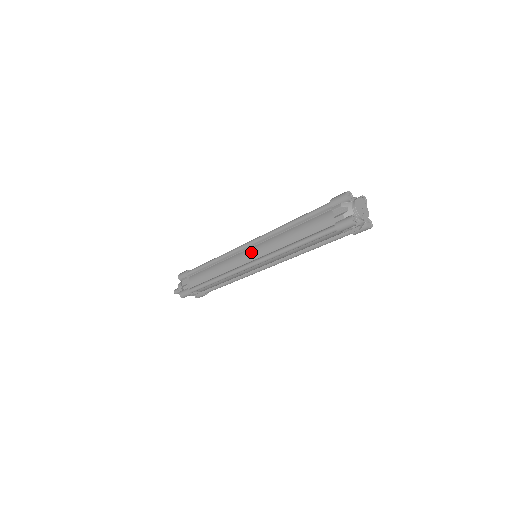
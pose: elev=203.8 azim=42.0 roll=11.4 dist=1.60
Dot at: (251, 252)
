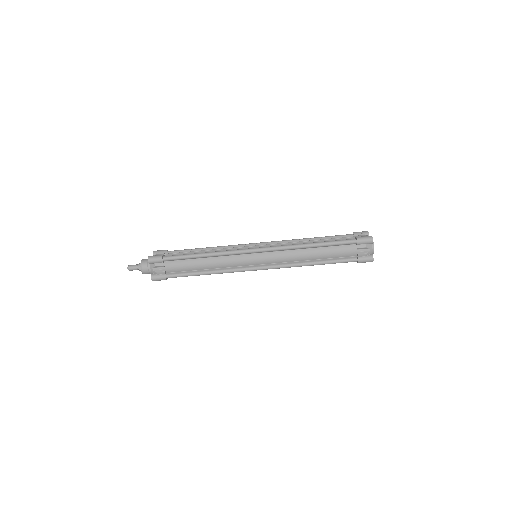
Dot at: (262, 258)
